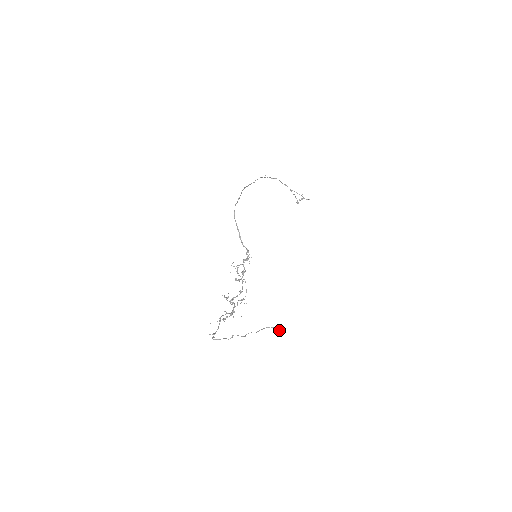
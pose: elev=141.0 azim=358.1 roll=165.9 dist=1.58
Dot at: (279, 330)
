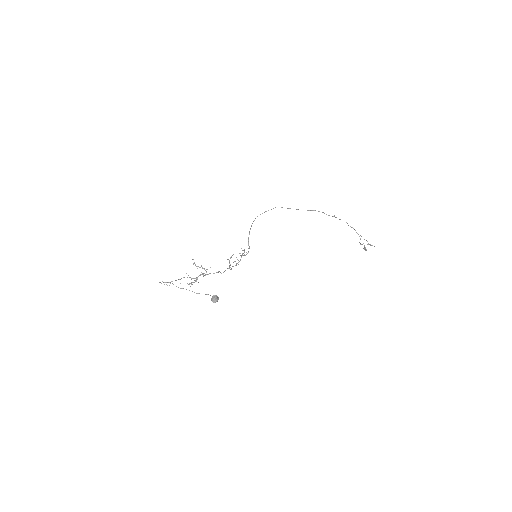
Dot at: (212, 297)
